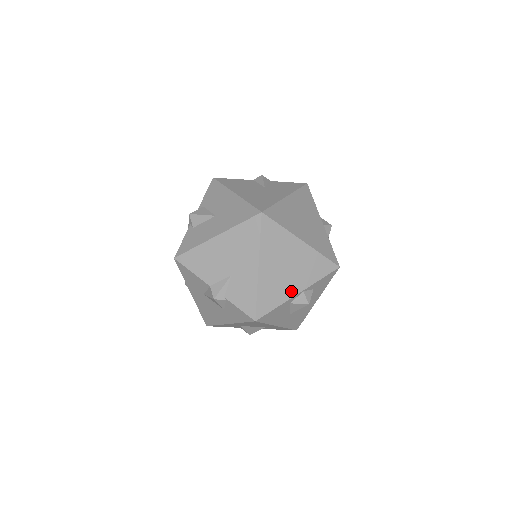
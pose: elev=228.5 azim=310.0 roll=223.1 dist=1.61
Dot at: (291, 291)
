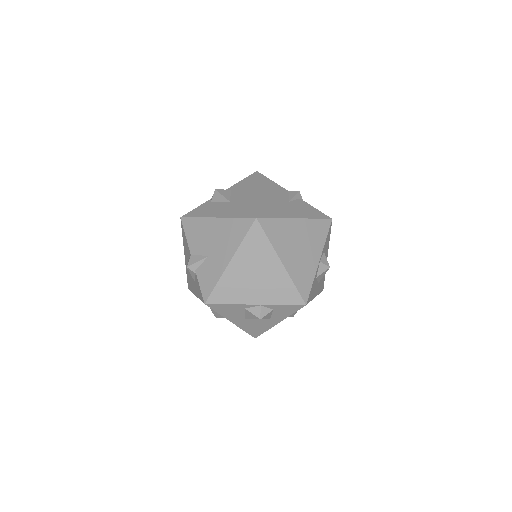
Dot at: (249, 298)
